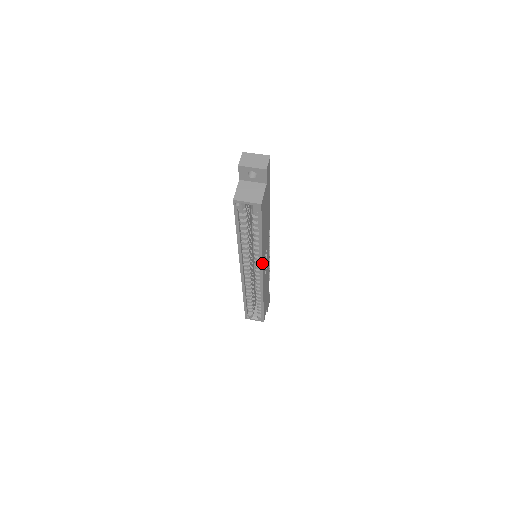
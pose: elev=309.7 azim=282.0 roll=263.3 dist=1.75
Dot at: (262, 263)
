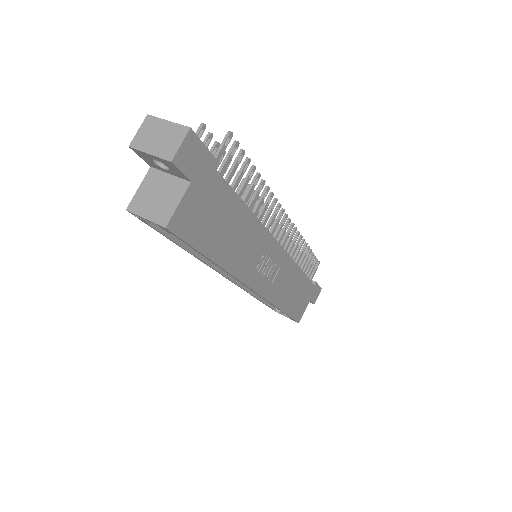
Dot at: (242, 282)
